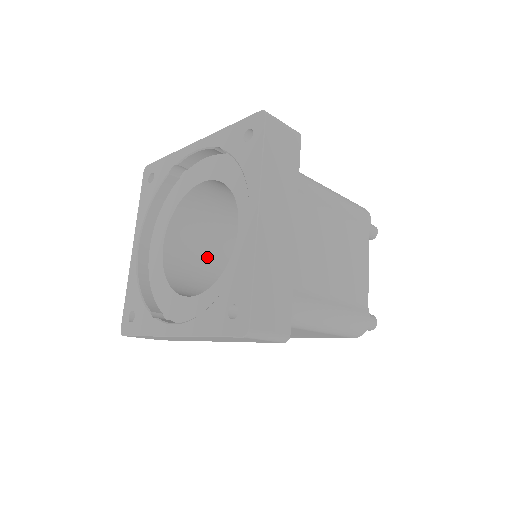
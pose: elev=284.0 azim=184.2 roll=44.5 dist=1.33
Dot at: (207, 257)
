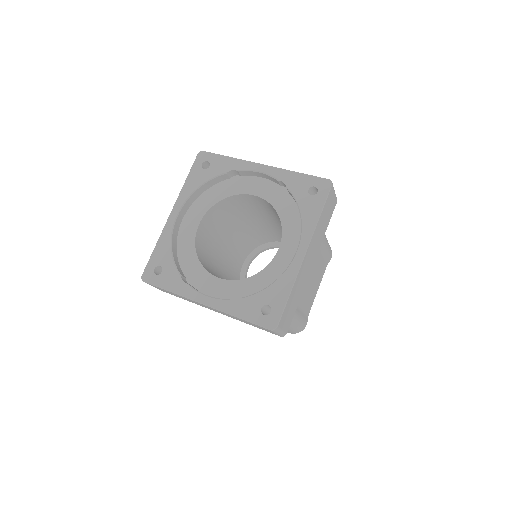
Dot at: (216, 239)
